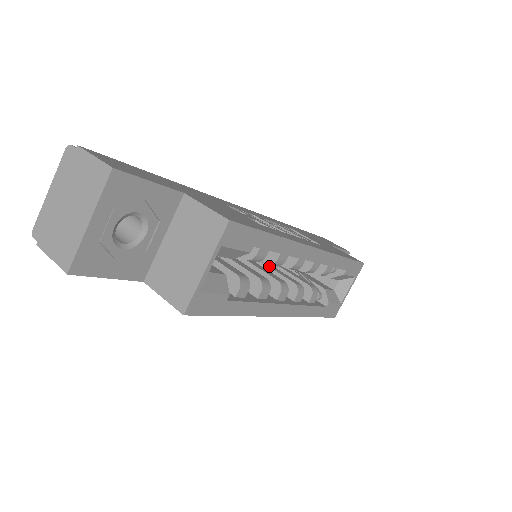
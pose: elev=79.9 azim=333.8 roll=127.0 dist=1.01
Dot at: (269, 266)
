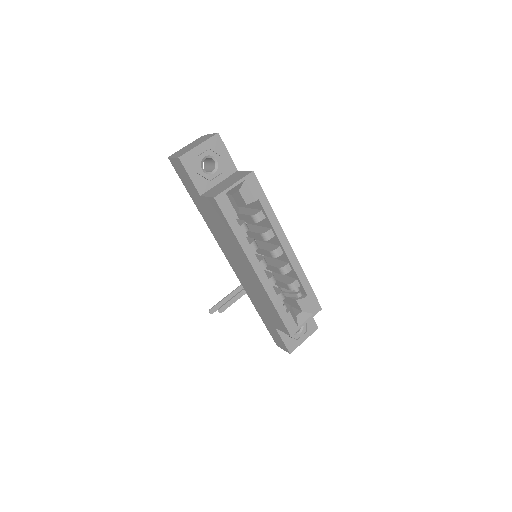
Dot at: occluded
